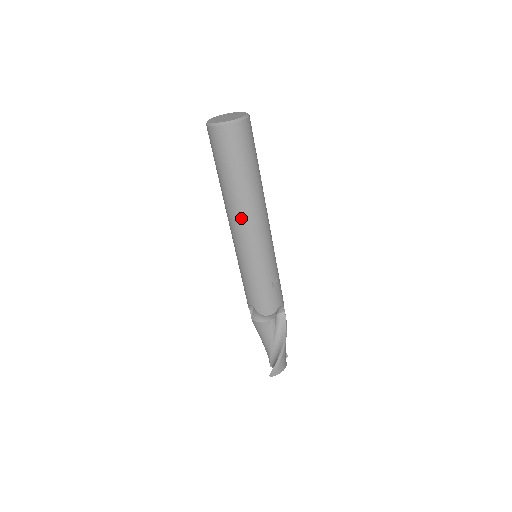
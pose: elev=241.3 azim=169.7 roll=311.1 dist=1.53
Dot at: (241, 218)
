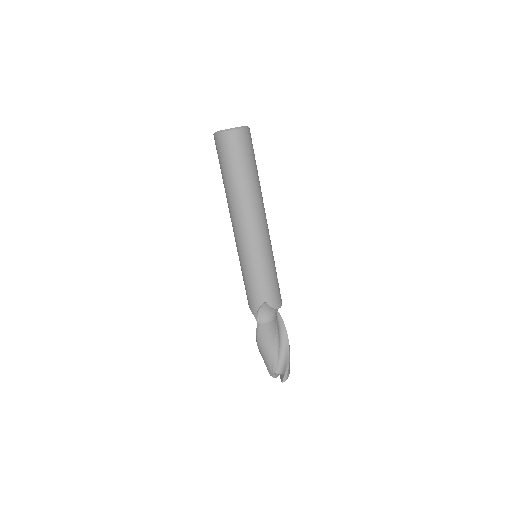
Dot at: (257, 211)
